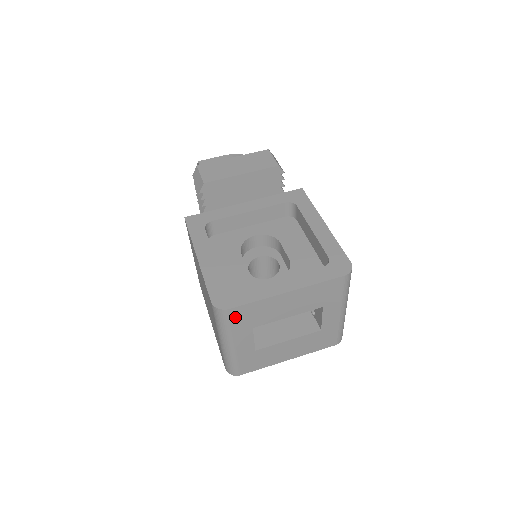
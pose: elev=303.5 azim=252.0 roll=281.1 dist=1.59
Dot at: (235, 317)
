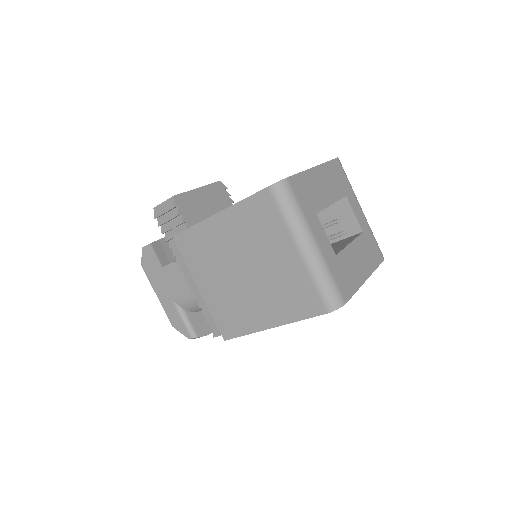
Dot at: (296, 192)
